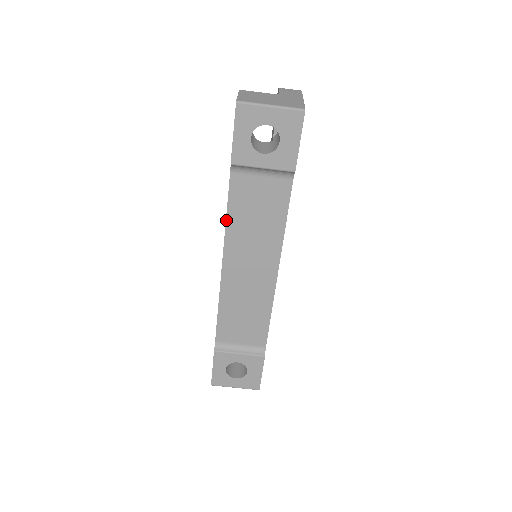
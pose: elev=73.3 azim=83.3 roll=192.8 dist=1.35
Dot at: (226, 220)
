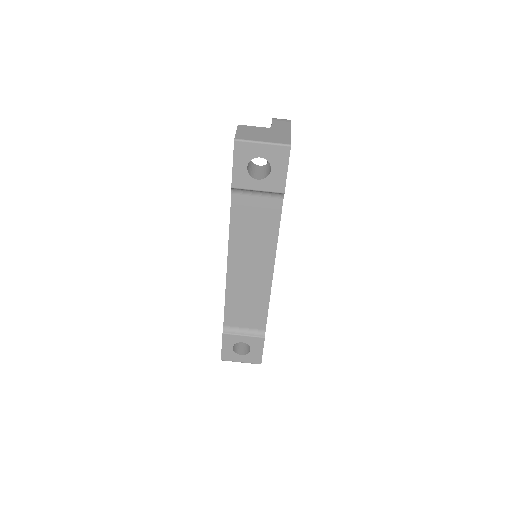
Dot at: (229, 230)
